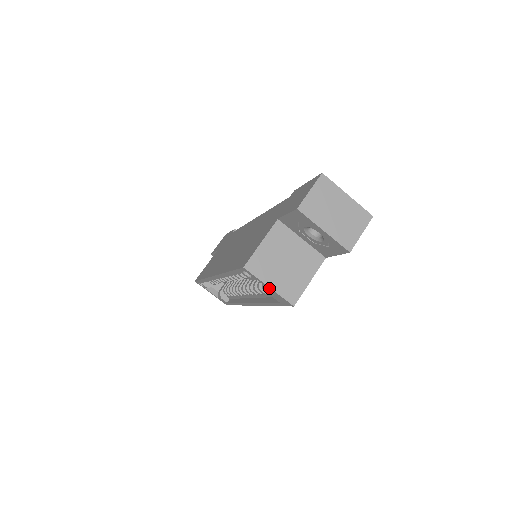
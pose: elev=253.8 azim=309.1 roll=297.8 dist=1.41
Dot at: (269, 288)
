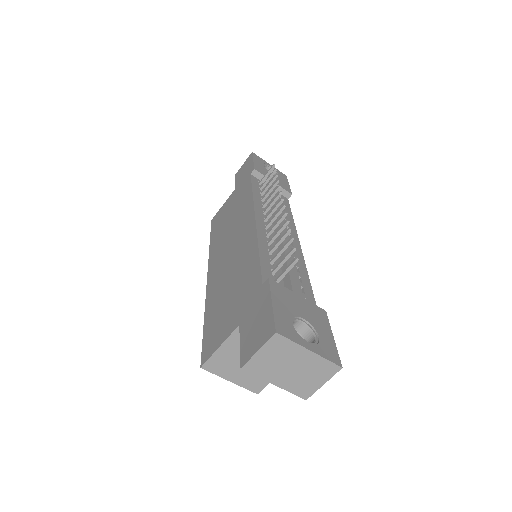
Dot at: (231, 379)
